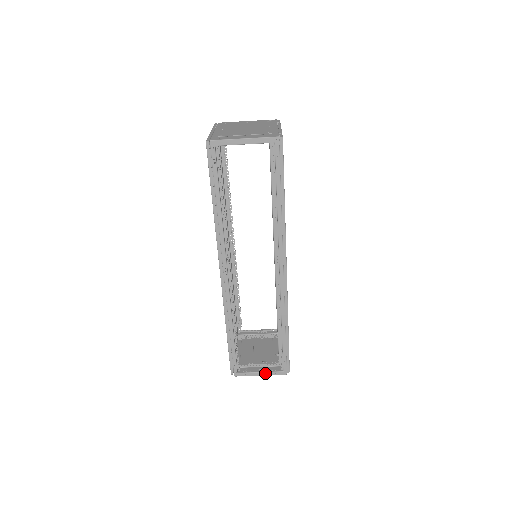
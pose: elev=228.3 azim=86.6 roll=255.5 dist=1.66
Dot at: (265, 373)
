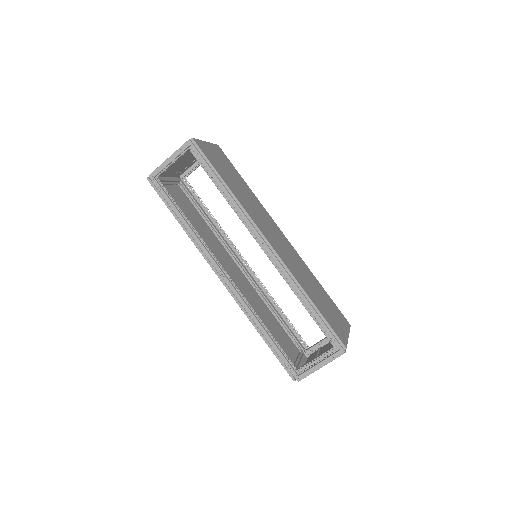
Dot at: (323, 362)
